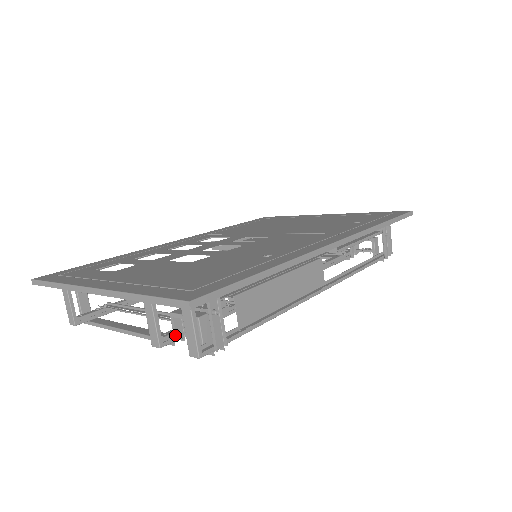
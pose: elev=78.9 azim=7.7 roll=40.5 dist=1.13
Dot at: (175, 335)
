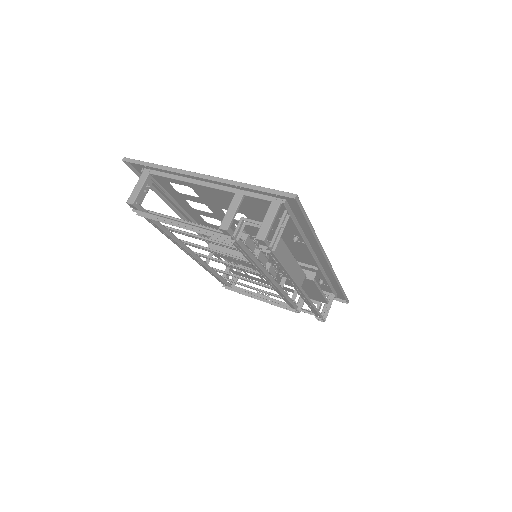
Dot at: (236, 232)
